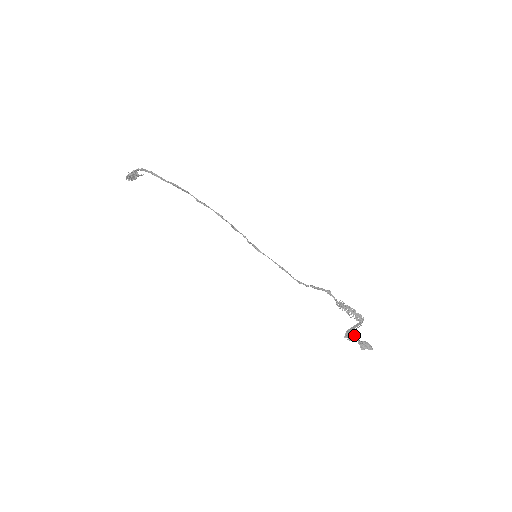
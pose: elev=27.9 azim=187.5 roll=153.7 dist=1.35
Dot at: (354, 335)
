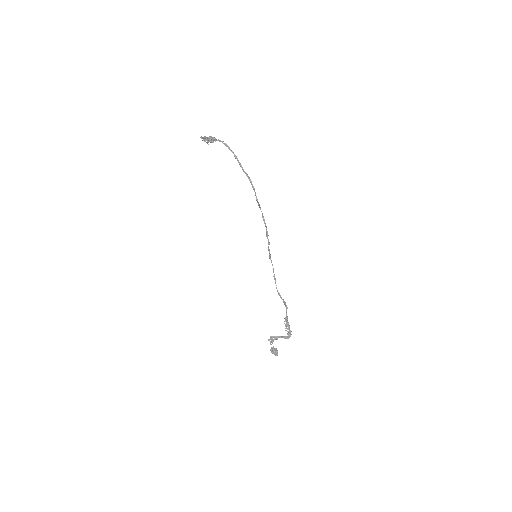
Dot at: (273, 341)
